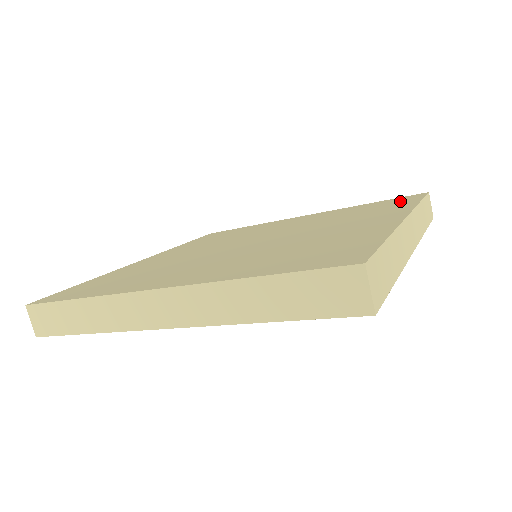
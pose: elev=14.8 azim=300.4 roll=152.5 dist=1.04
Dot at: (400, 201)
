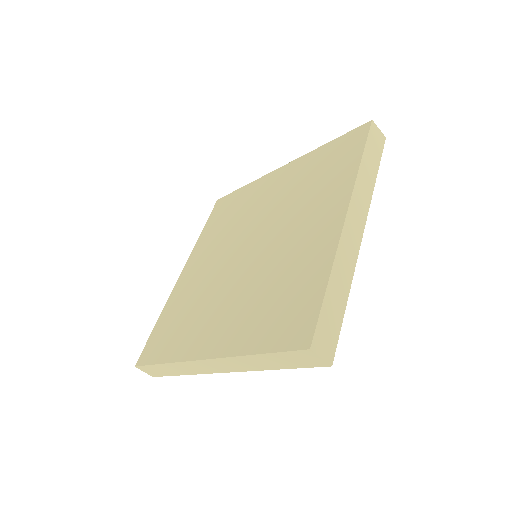
Dot at: (348, 151)
